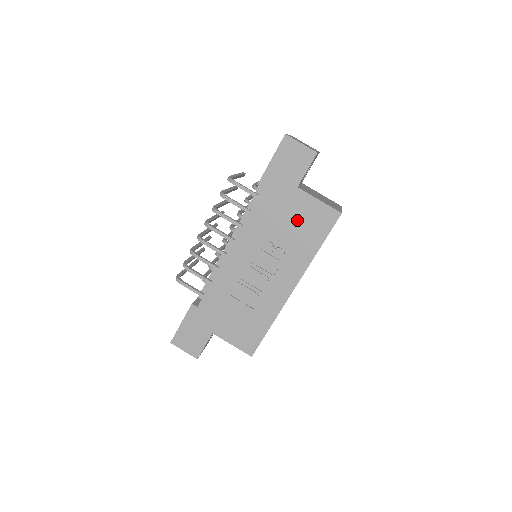
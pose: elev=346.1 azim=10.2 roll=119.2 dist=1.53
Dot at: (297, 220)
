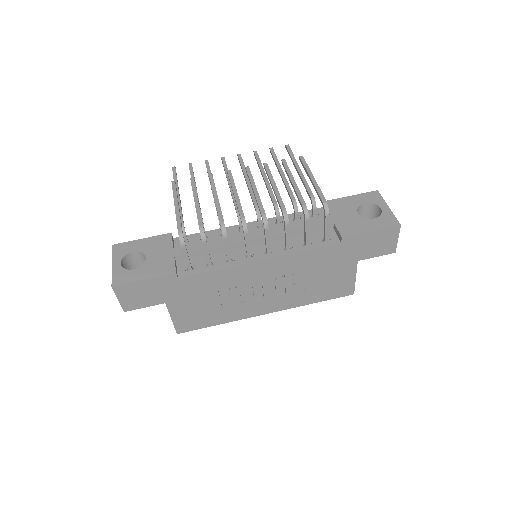
Dot at: (329, 278)
